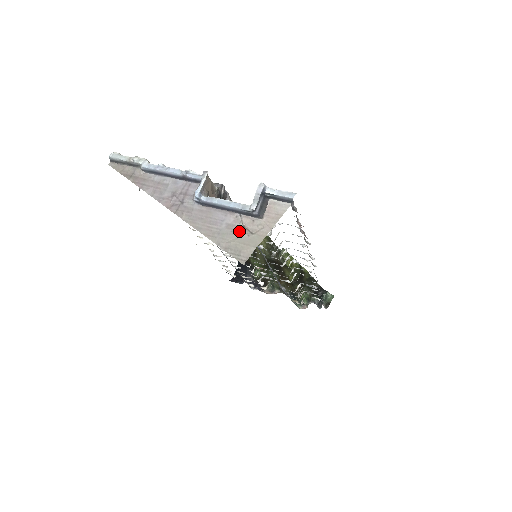
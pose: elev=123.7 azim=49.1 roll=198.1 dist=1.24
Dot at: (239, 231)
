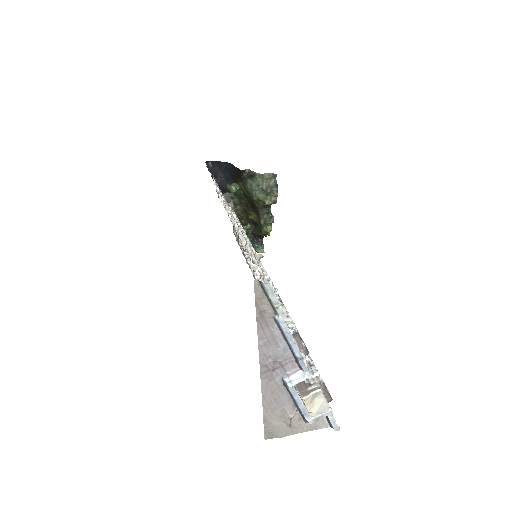
Dot at: (285, 419)
